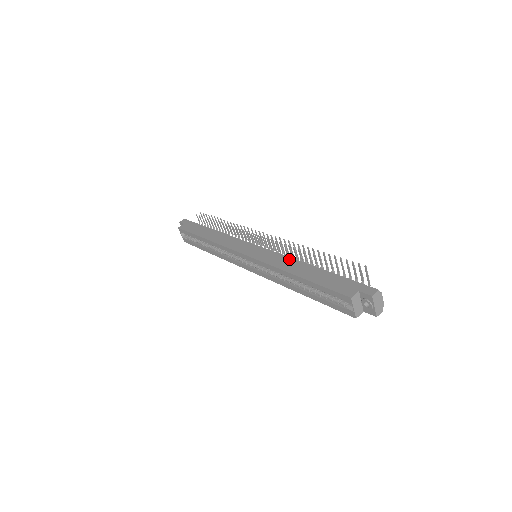
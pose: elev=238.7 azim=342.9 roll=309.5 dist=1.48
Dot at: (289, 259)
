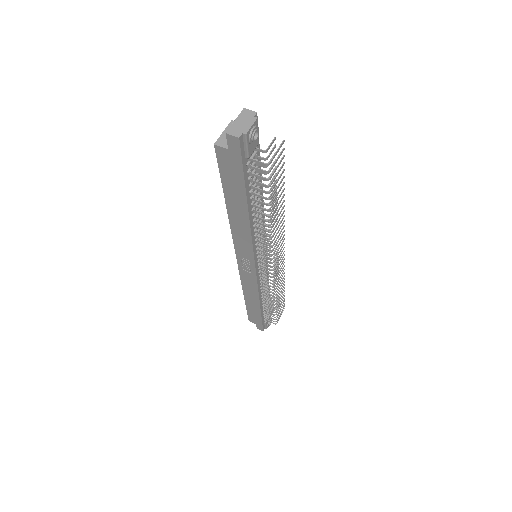
Dot at: occluded
